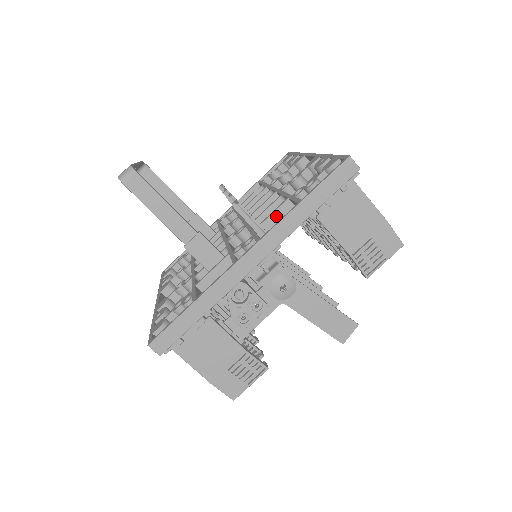
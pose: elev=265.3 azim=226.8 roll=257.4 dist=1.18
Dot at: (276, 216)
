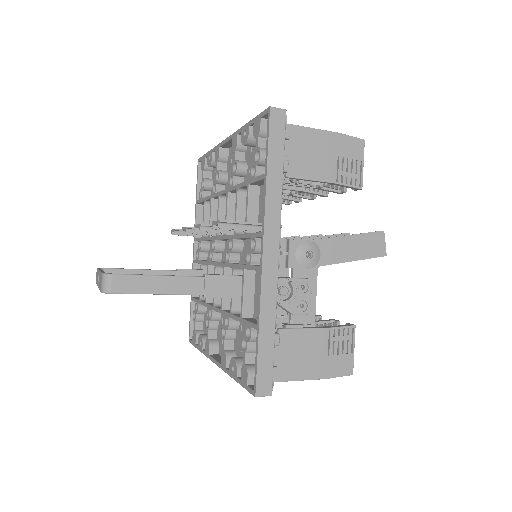
Dot at: (252, 207)
